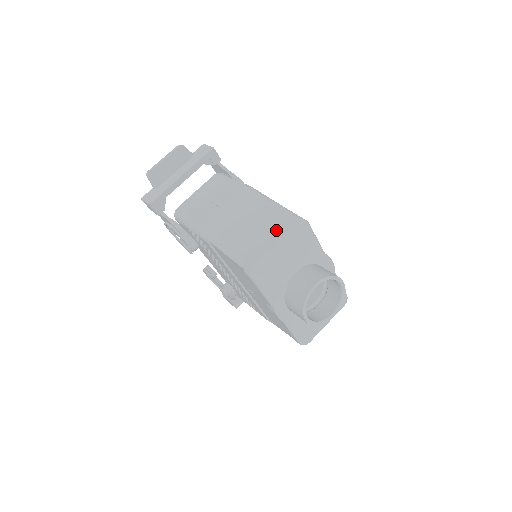
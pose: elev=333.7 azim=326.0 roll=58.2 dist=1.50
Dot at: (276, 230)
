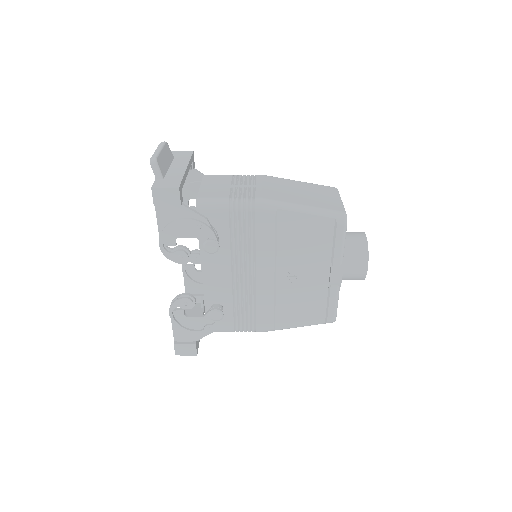
Dot at: (328, 193)
